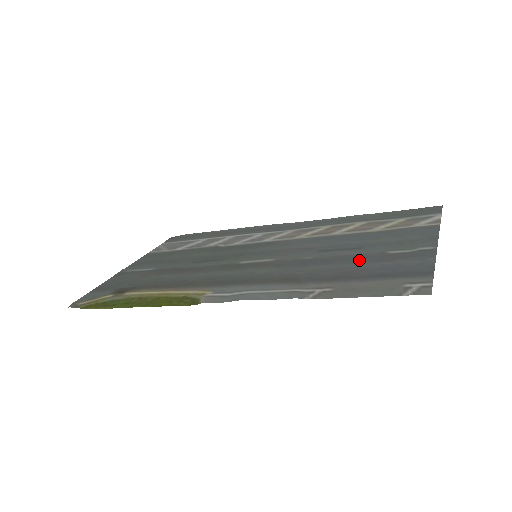
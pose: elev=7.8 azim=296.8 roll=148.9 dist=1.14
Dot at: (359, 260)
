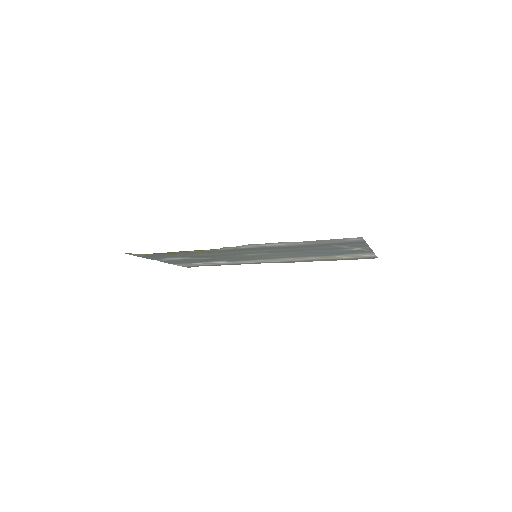
Dot at: (324, 249)
